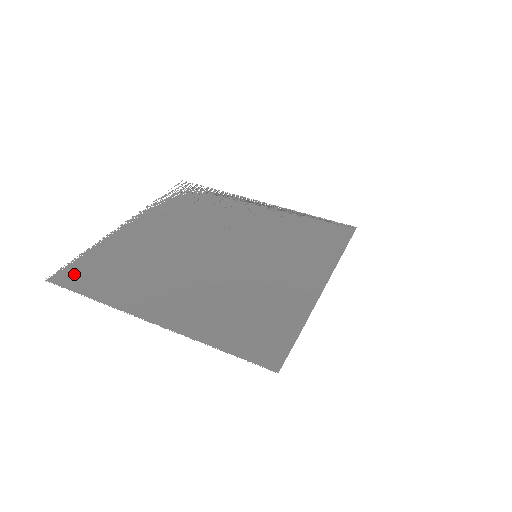
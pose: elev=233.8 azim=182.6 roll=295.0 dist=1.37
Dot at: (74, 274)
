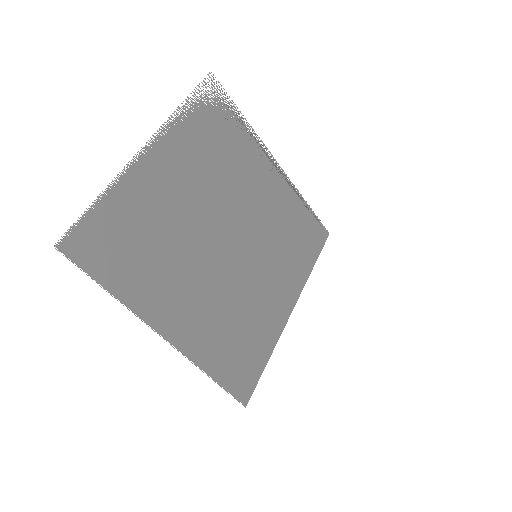
Dot at: (89, 243)
